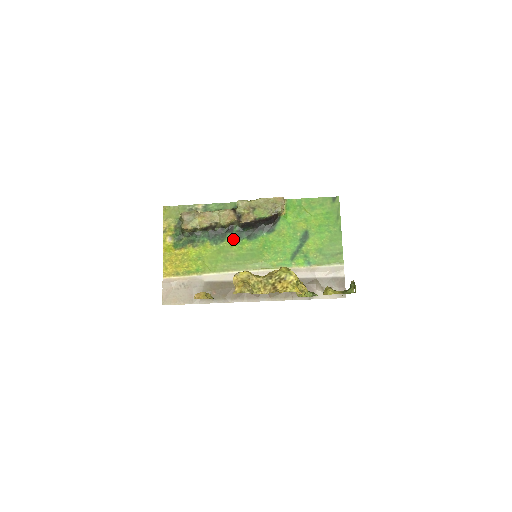
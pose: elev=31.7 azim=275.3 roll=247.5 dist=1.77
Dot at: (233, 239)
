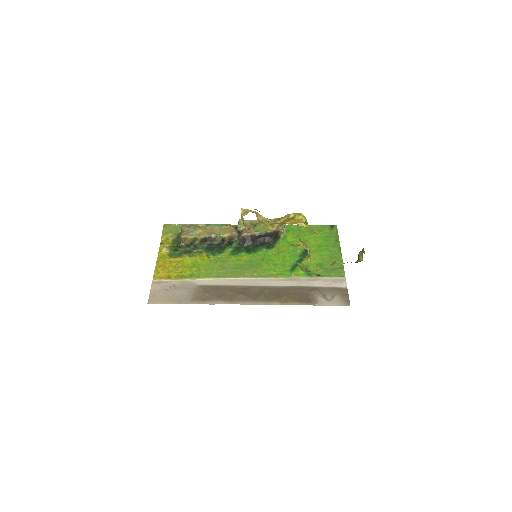
Dot at: (232, 252)
